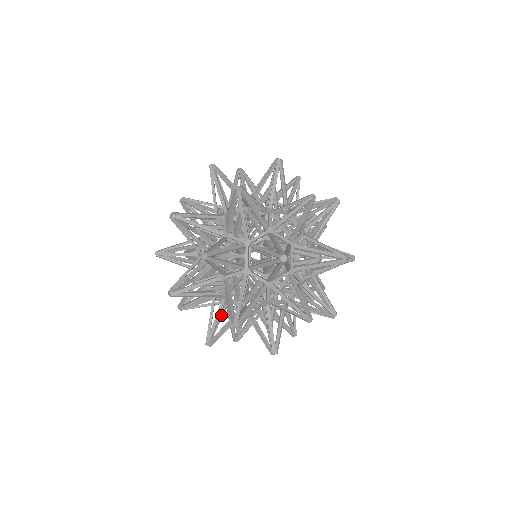
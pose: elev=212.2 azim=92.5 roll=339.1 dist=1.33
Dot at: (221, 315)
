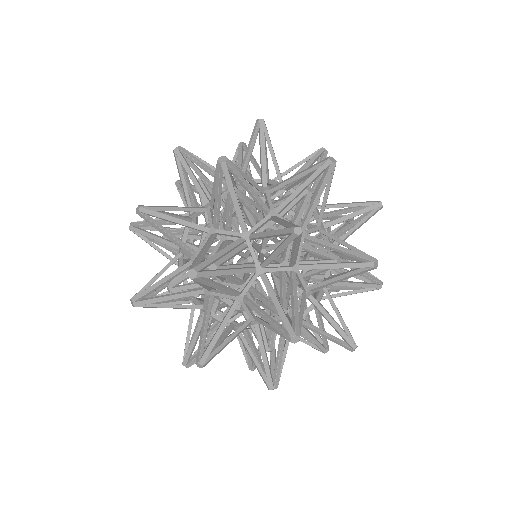
Dot at: occluded
